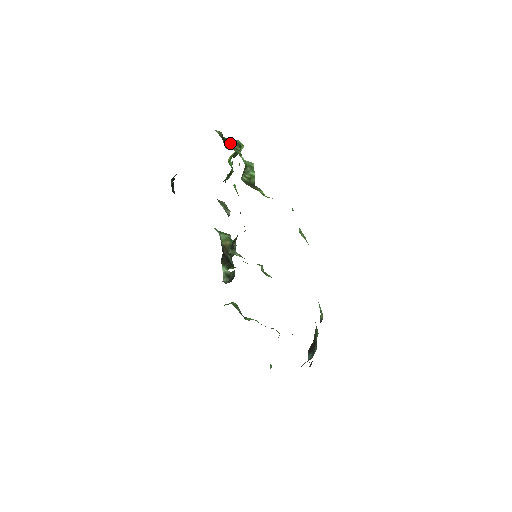
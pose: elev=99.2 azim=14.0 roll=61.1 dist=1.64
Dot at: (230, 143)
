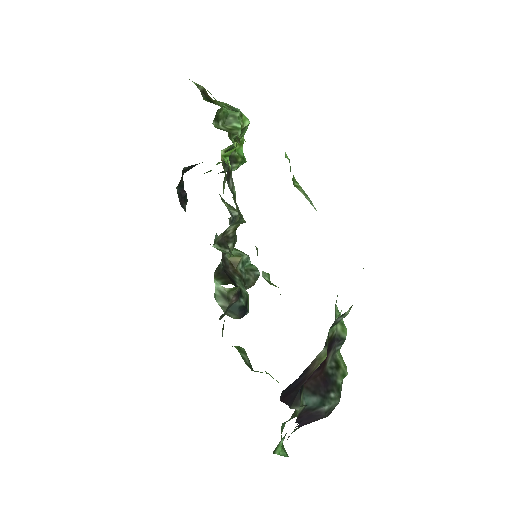
Dot at: occluded
